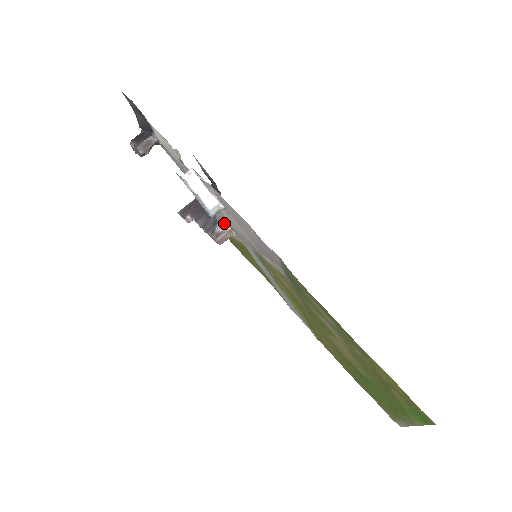
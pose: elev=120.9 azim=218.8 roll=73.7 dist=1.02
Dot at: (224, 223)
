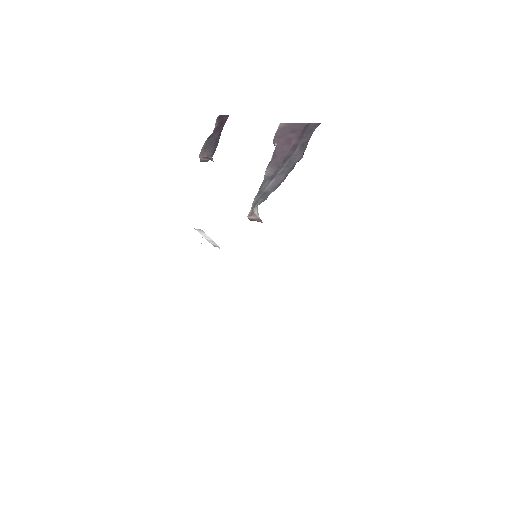
Dot at: (258, 213)
